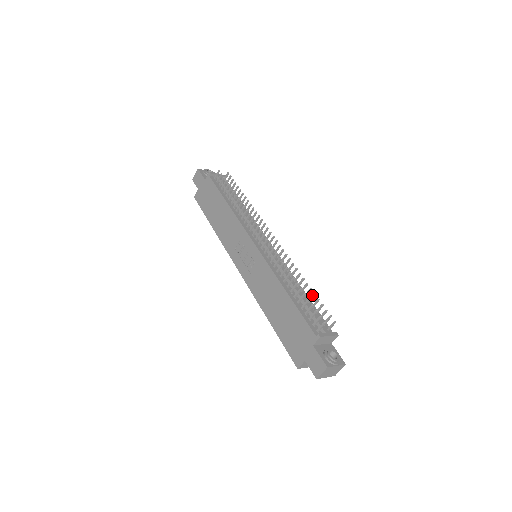
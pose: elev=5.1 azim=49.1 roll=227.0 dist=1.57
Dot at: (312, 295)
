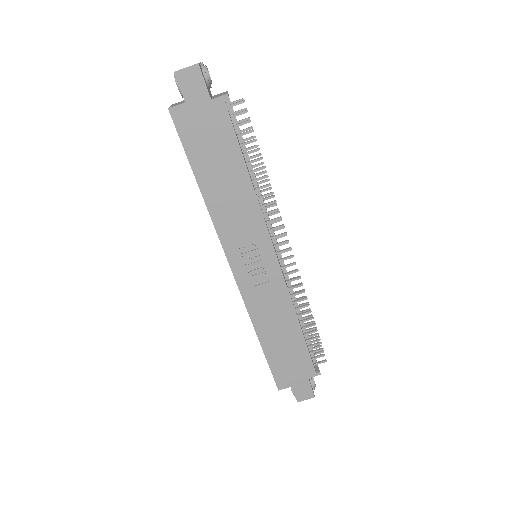
Dot at: (311, 323)
